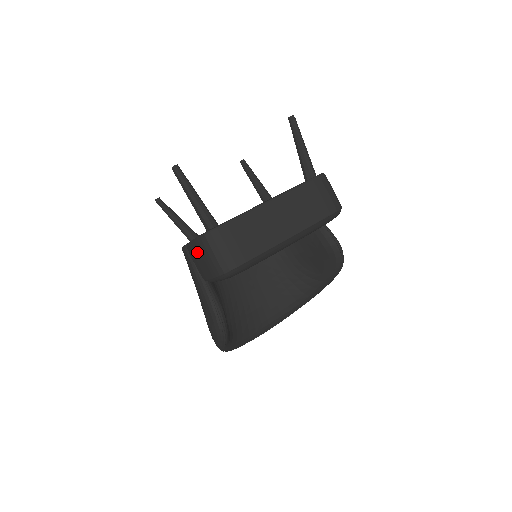
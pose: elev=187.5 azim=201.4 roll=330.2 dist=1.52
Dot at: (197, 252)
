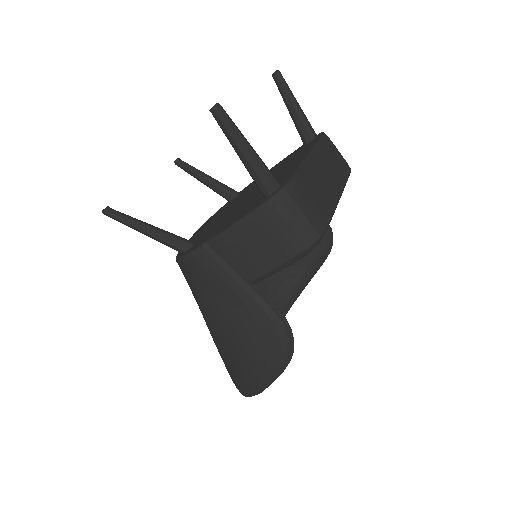
Dot at: (254, 232)
